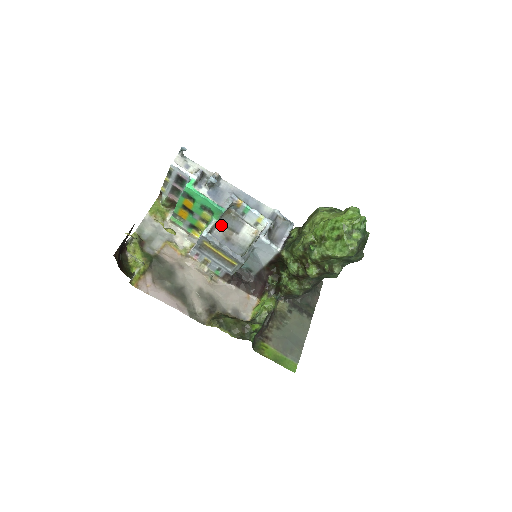
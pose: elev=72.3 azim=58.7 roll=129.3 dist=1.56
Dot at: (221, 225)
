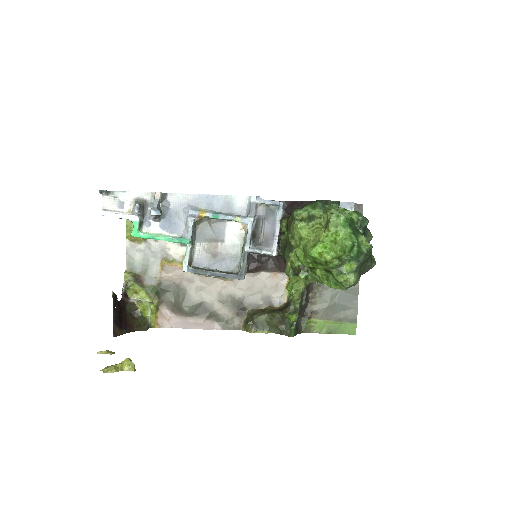
Dot at: (199, 242)
